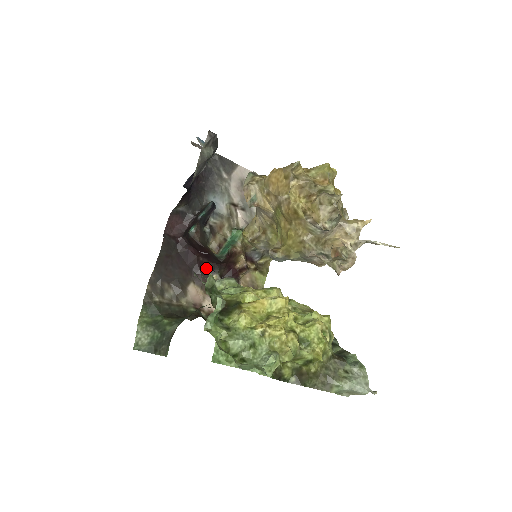
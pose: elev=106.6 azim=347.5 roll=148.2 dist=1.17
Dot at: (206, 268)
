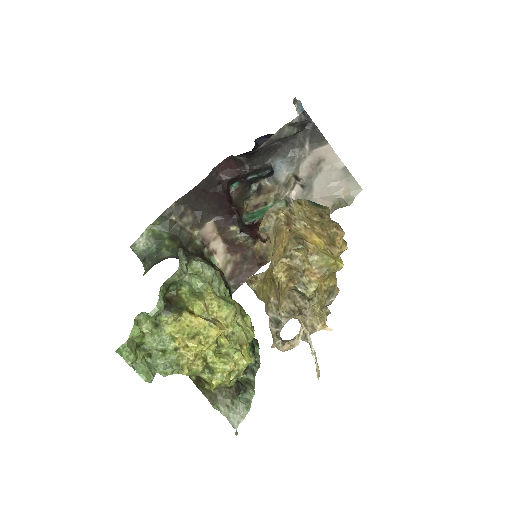
Dot at: (233, 216)
